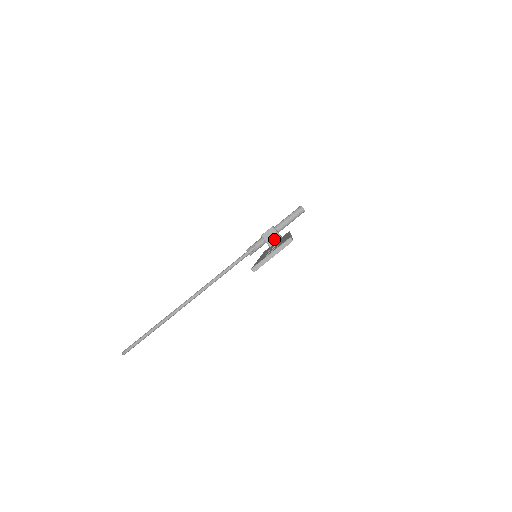
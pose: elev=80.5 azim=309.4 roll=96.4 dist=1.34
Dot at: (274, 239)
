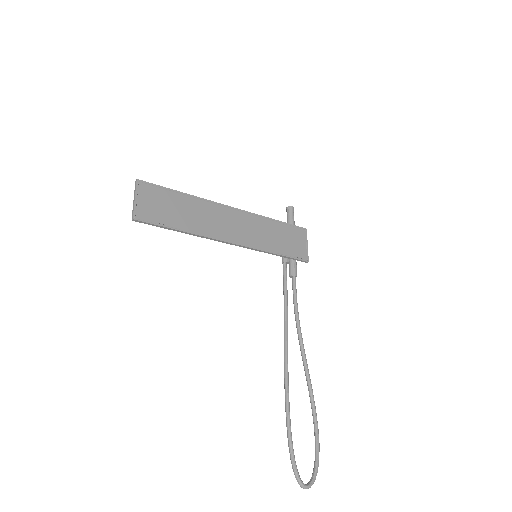
Dot at: occluded
